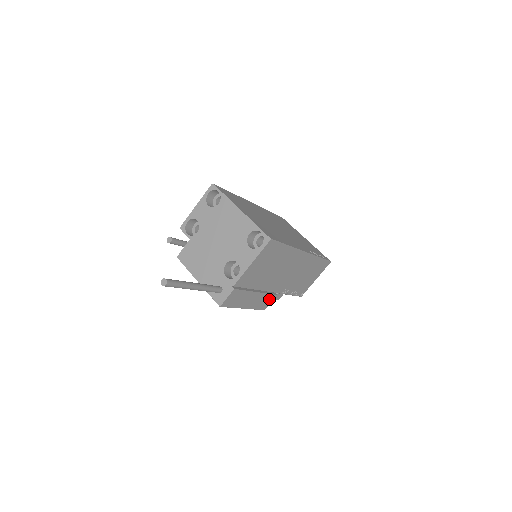
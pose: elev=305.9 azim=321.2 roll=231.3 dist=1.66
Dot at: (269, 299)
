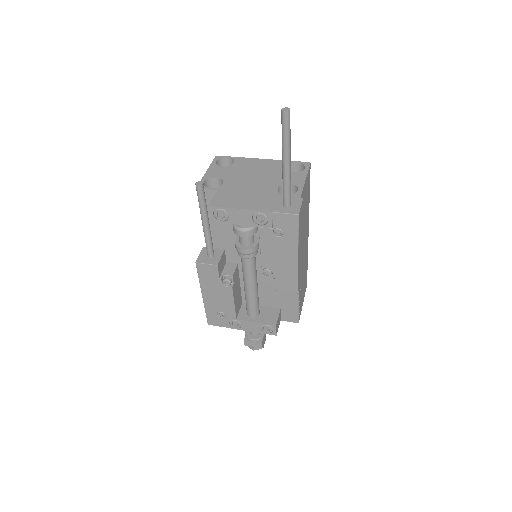
Dot at: (300, 274)
